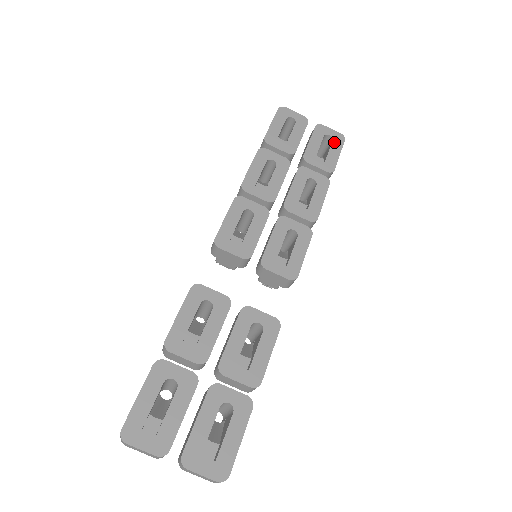
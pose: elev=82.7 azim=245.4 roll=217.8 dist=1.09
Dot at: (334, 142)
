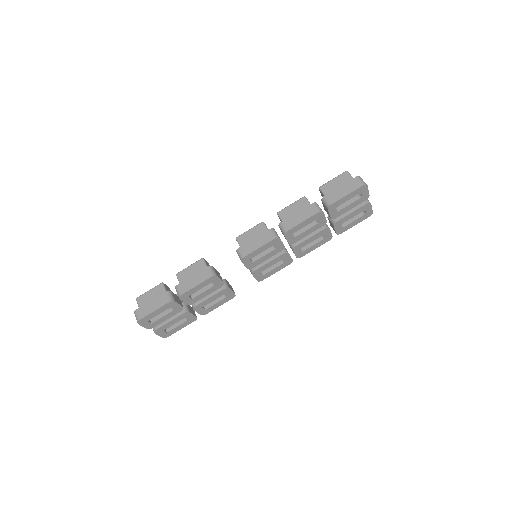
Dot at: (362, 217)
